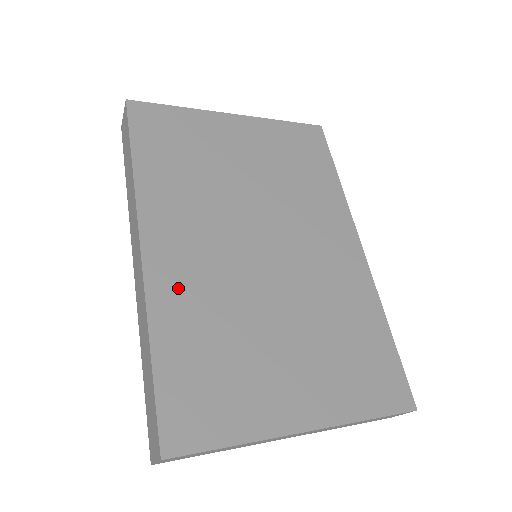
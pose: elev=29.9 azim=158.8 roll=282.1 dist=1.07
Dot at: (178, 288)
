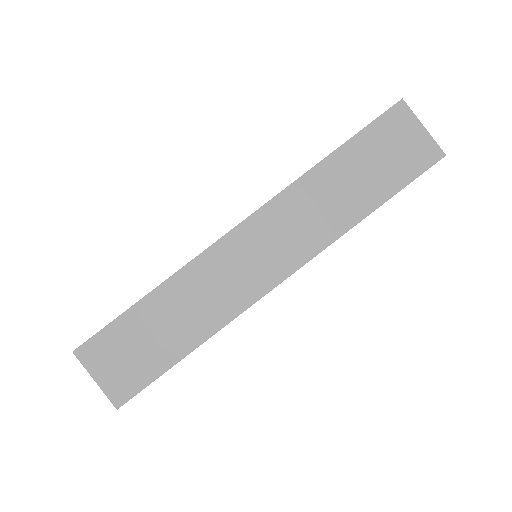
Dot at: occluded
